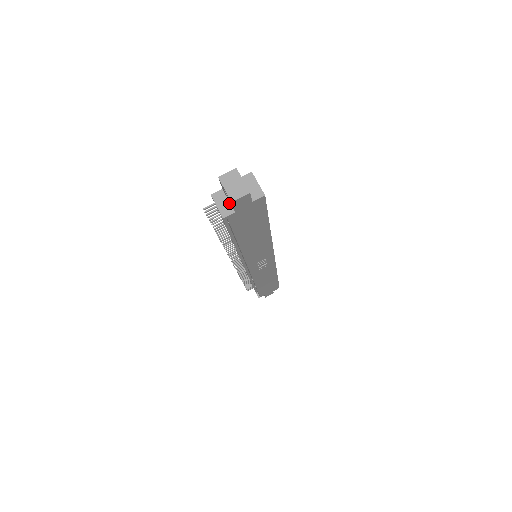
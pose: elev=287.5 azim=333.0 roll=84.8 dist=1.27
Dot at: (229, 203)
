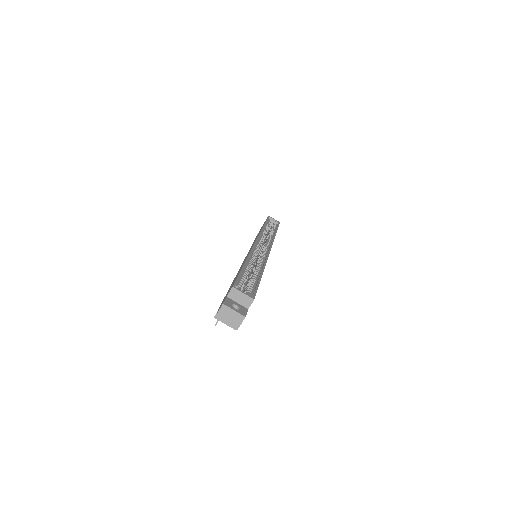
Dot at: occluded
